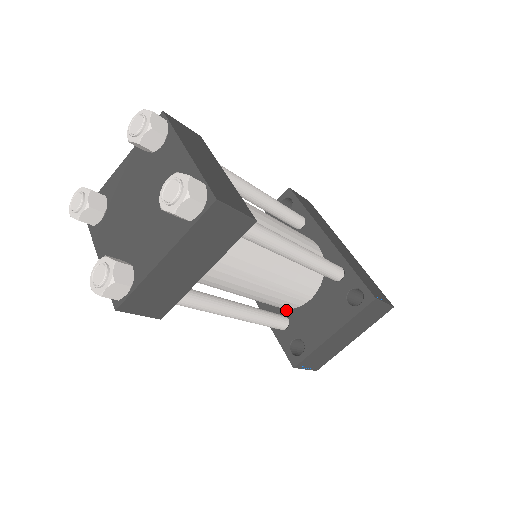
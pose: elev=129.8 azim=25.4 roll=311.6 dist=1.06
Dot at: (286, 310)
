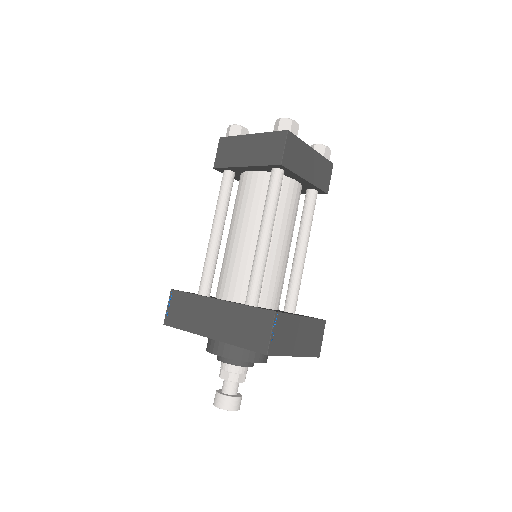
Dot at: occluded
